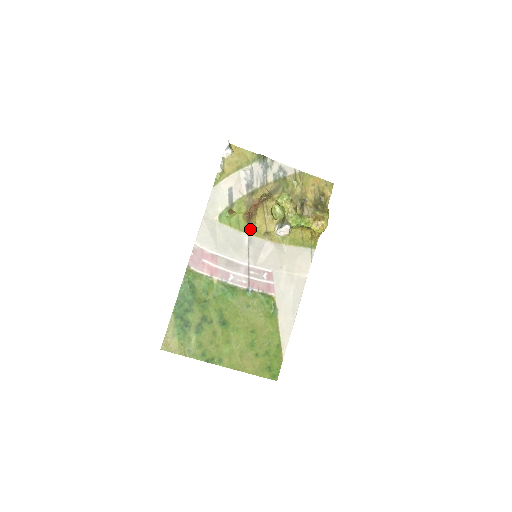
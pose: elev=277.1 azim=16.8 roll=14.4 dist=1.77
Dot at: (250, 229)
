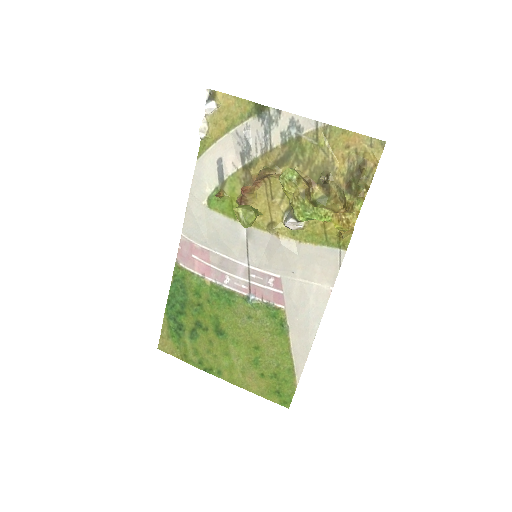
Dot at: occluded
